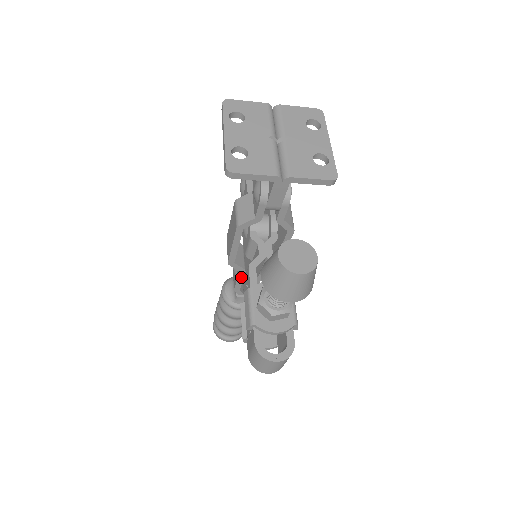
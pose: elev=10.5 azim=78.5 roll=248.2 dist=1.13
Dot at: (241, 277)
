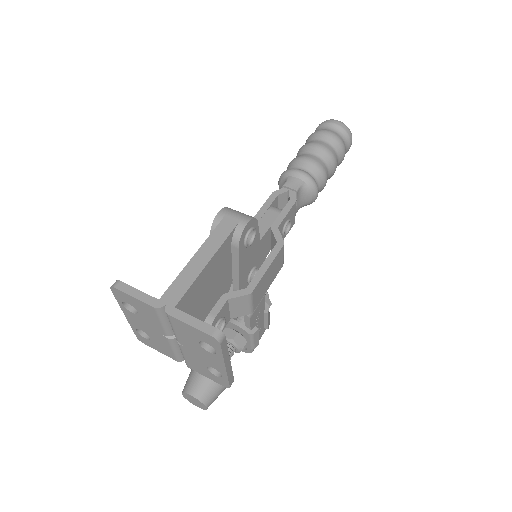
Dot at: occluded
